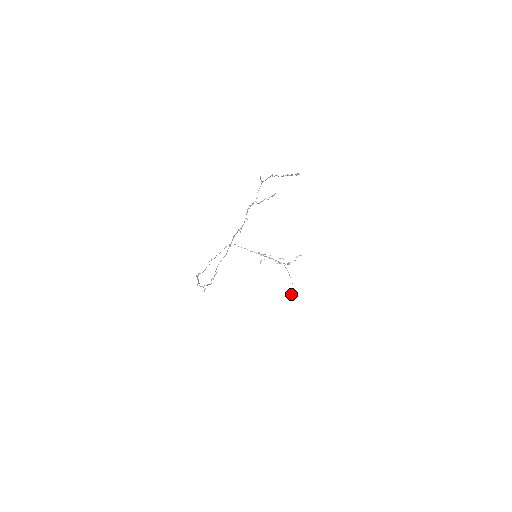
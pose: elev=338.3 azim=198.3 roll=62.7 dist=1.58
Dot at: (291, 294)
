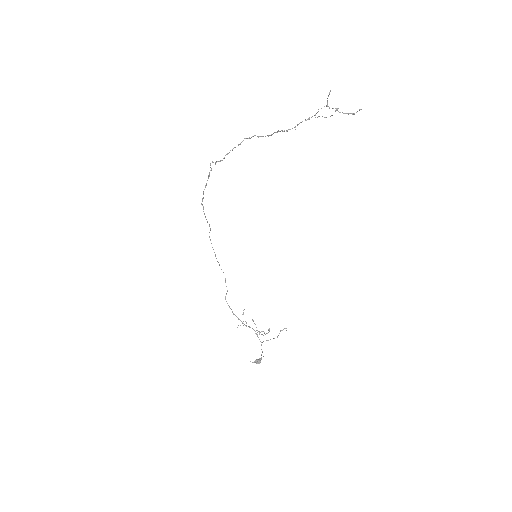
Dot at: (256, 361)
